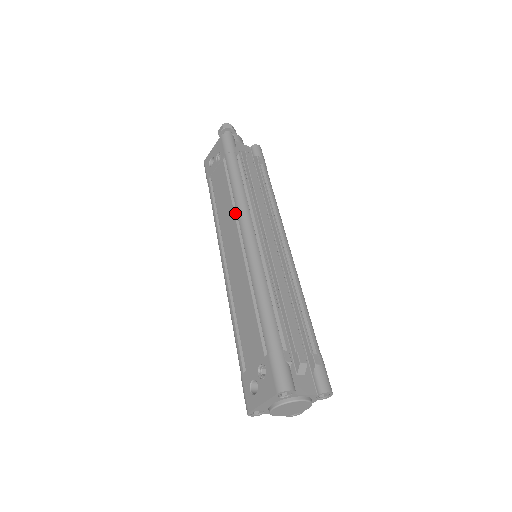
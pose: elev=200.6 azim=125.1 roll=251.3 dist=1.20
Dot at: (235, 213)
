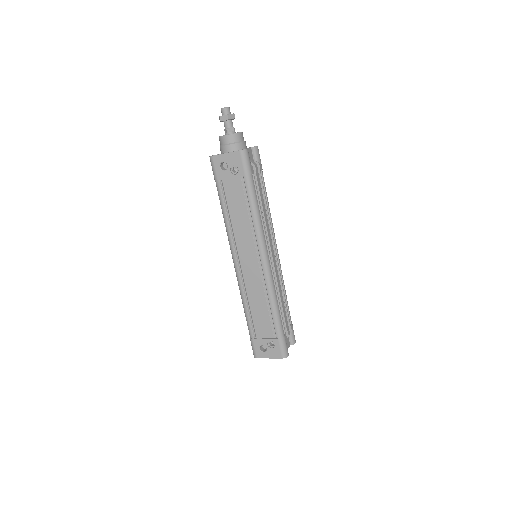
Dot at: (254, 236)
